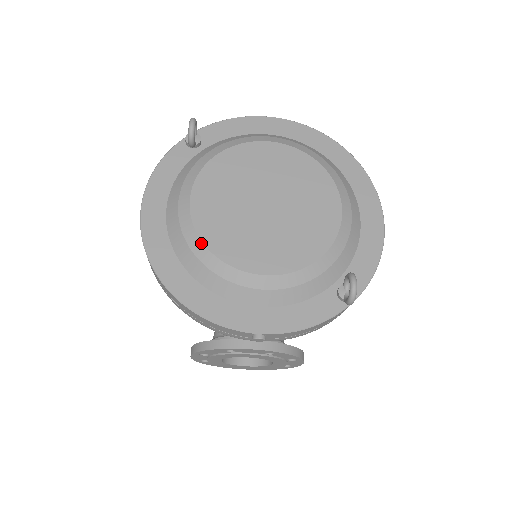
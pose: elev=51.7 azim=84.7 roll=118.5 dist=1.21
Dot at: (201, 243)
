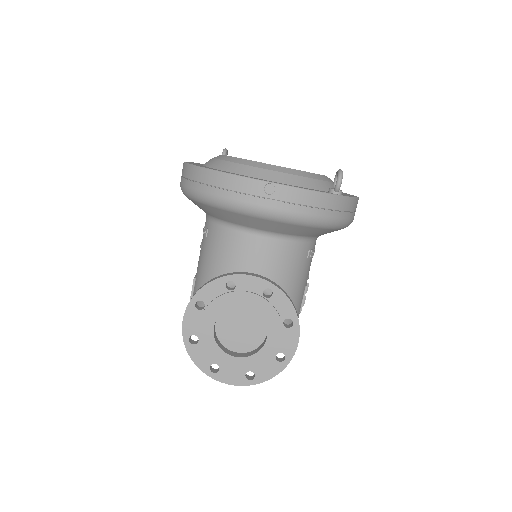
Dot at: (229, 156)
